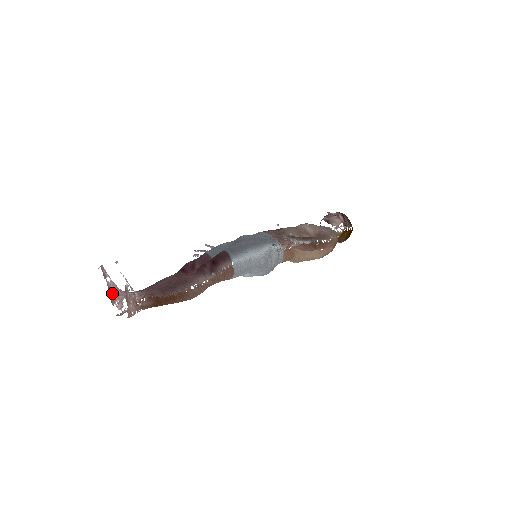
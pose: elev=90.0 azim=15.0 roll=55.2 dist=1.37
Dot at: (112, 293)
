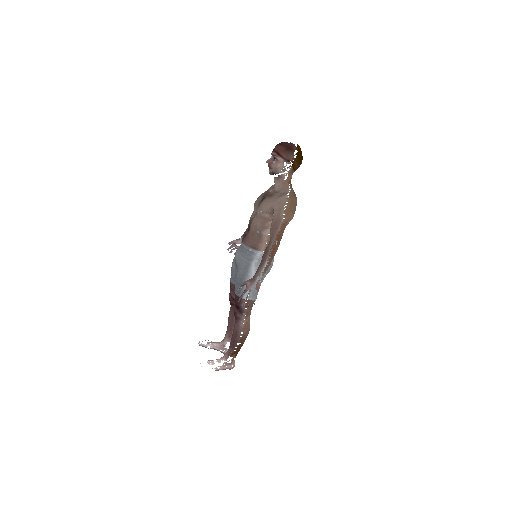
Dot at: (217, 350)
